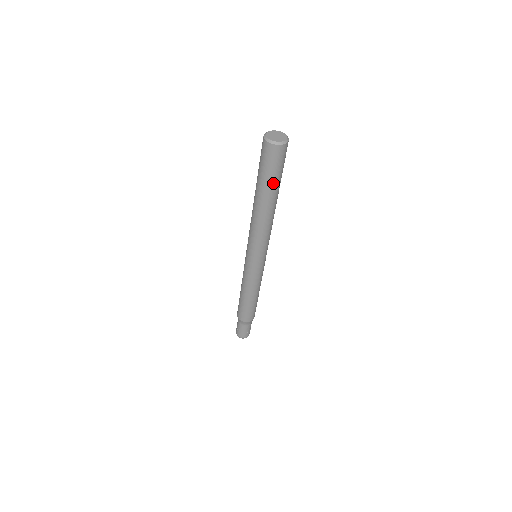
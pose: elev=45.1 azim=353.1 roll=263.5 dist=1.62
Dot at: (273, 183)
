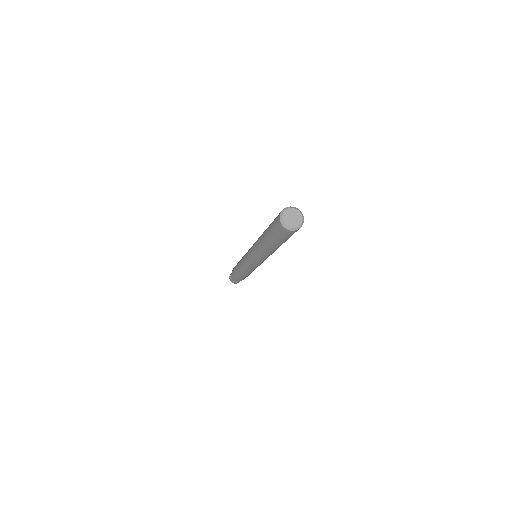
Dot at: occluded
